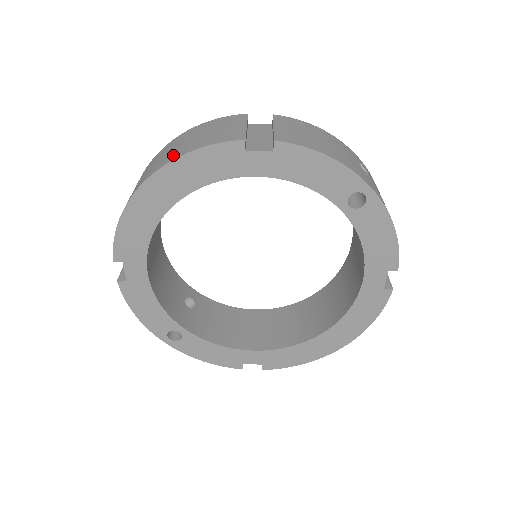
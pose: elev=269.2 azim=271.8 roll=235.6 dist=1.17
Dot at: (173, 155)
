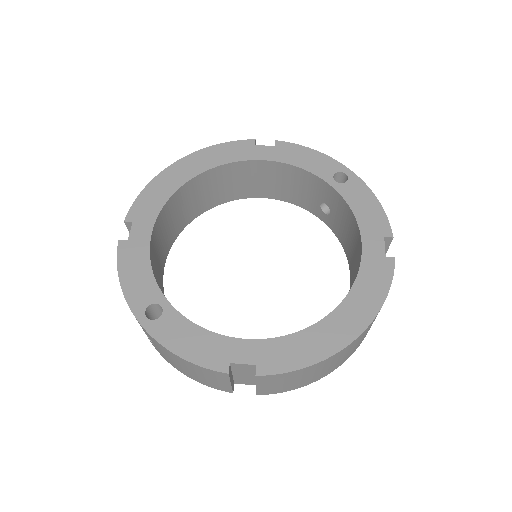
Dot at: occluded
